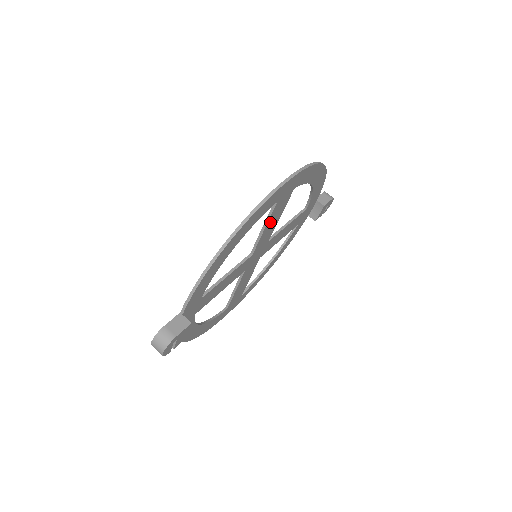
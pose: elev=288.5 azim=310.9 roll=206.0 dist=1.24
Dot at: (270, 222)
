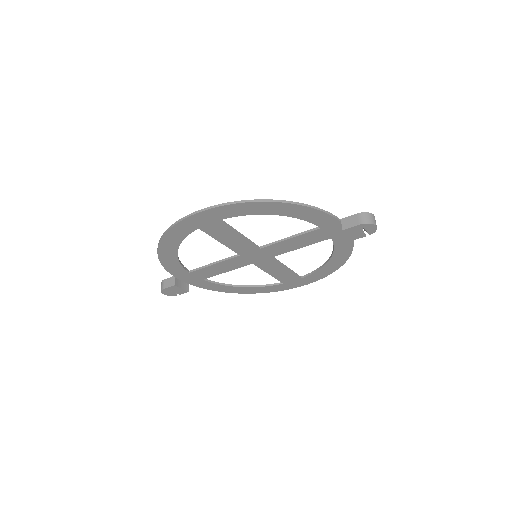
Dot at: (223, 238)
